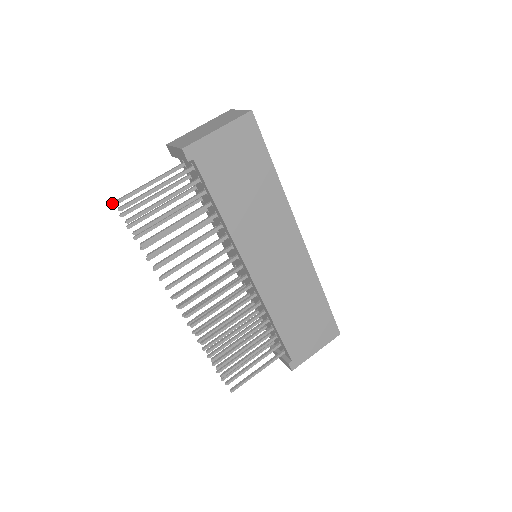
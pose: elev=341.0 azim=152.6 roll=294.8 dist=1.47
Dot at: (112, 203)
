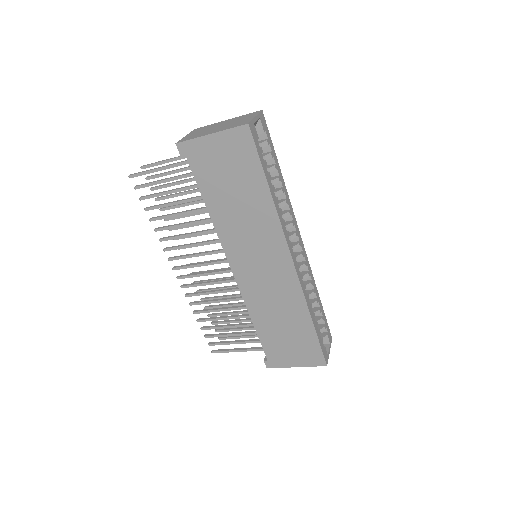
Dot at: (141, 166)
